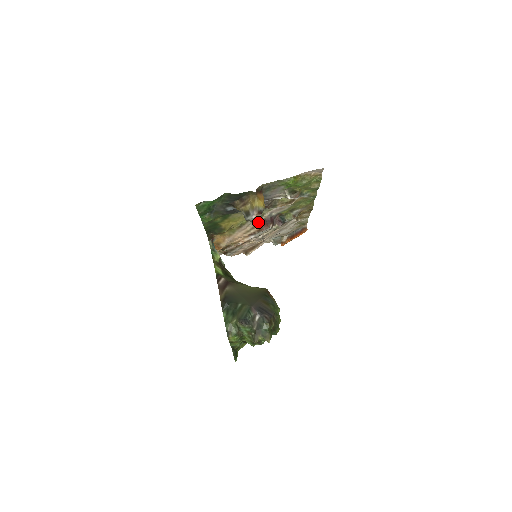
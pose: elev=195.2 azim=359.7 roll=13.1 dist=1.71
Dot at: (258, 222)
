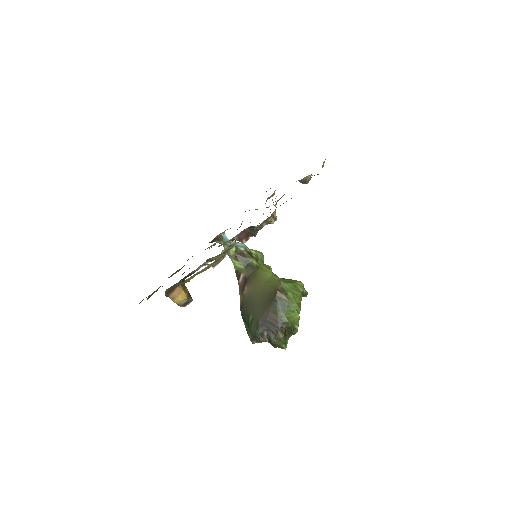
Dot at: (231, 240)
